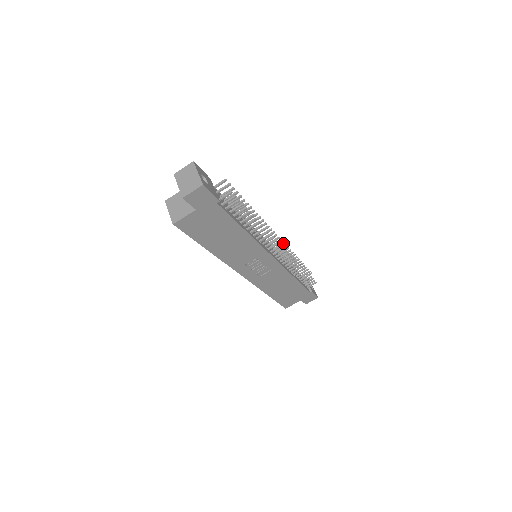
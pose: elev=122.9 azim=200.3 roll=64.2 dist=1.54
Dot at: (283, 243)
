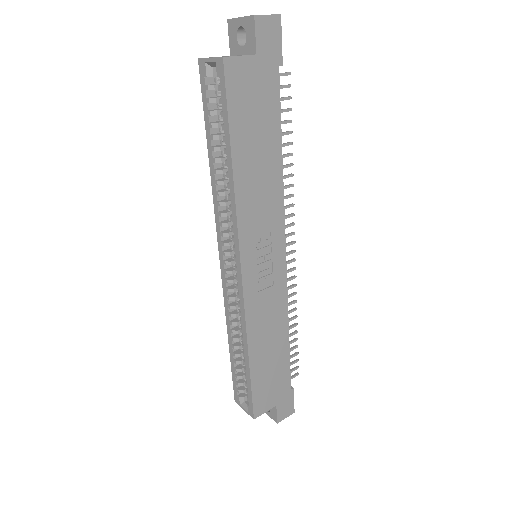
Dot at: occluded
